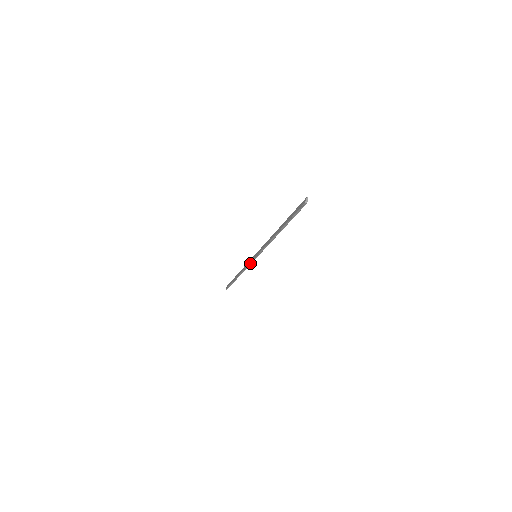
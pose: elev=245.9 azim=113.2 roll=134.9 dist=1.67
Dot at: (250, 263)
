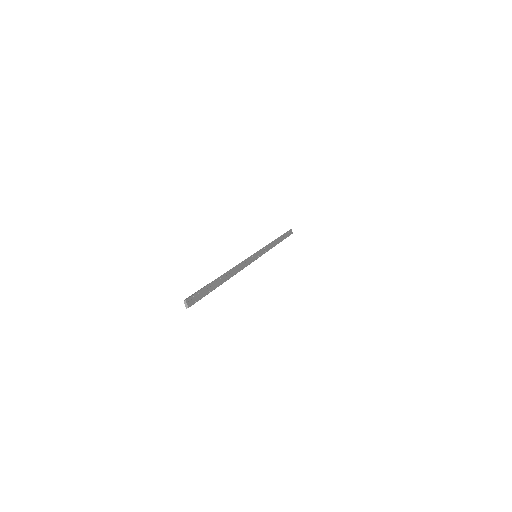
Dot at: (262, 254)
